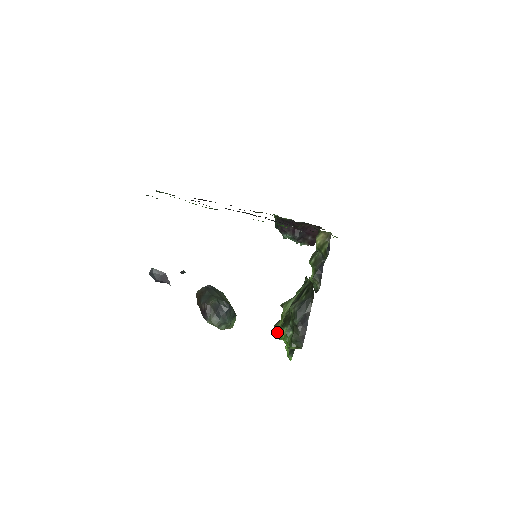
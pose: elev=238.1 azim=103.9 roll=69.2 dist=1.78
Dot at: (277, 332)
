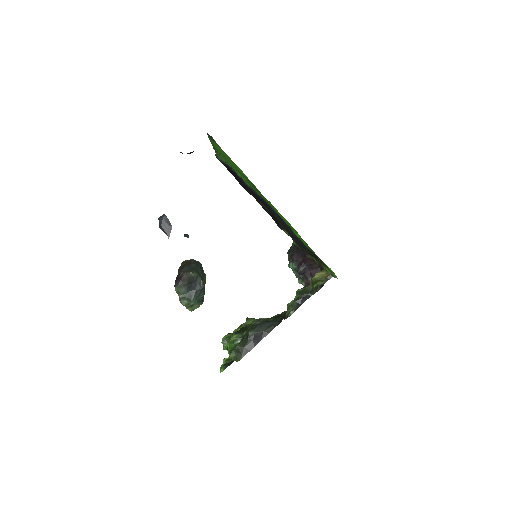
Dot at: (227, 338)
